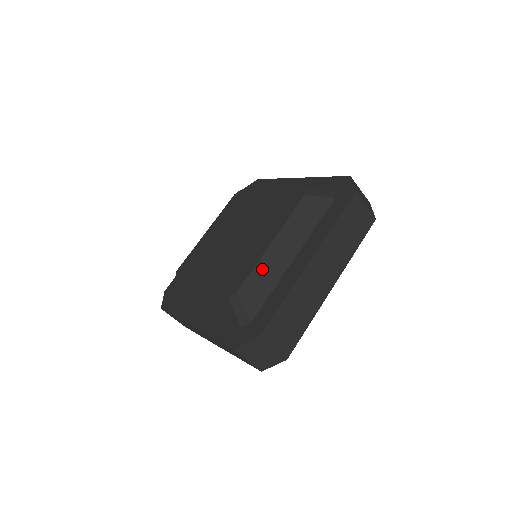
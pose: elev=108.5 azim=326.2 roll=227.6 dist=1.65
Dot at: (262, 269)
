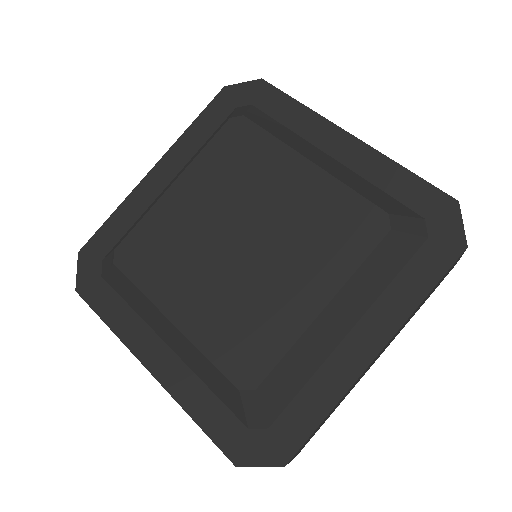
Dot at: (300, 352)
